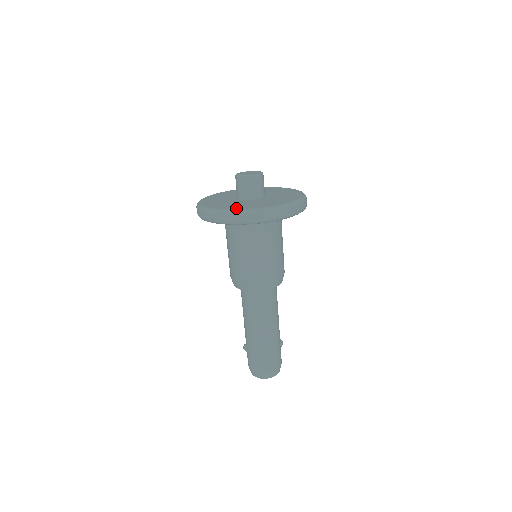
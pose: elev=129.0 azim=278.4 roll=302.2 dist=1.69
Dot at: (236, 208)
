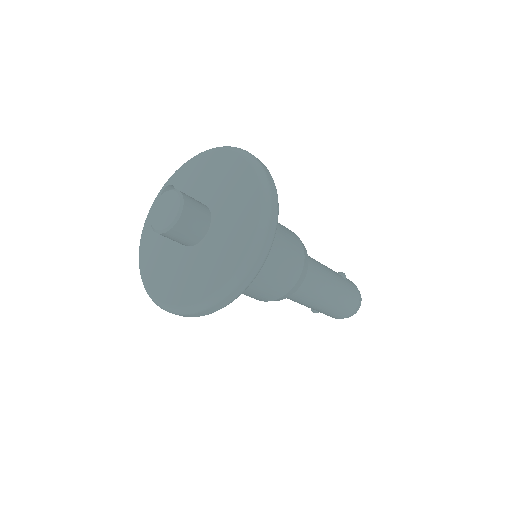
Dot at: (209, 291)
